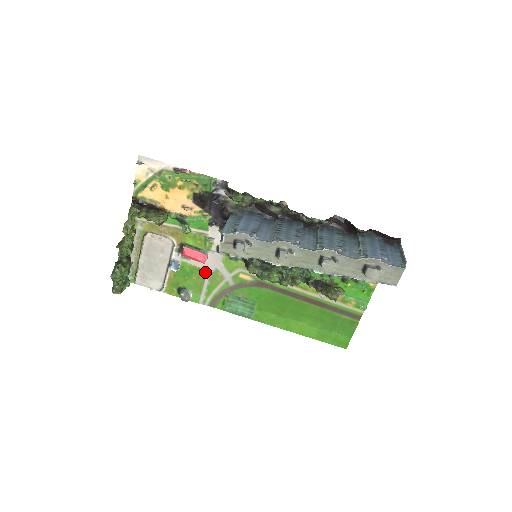
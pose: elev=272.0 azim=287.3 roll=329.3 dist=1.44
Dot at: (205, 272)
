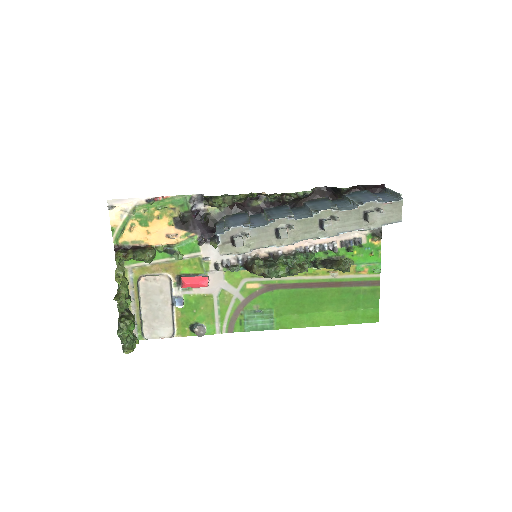
Dot at: (211, 297)
